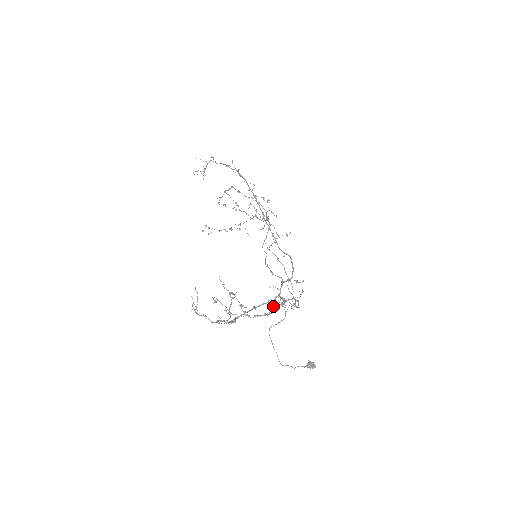
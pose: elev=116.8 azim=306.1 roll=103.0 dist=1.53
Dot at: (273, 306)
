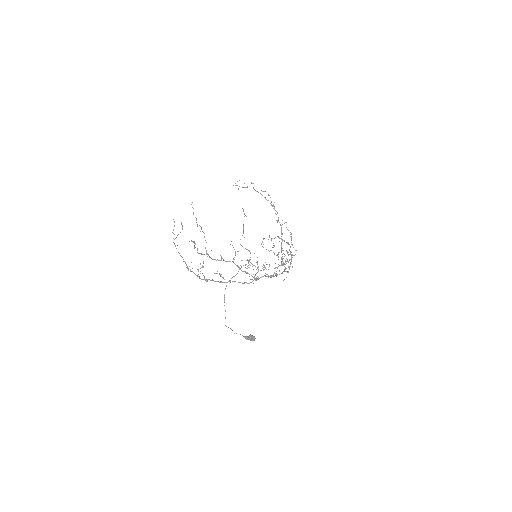
Dot at: occluded
